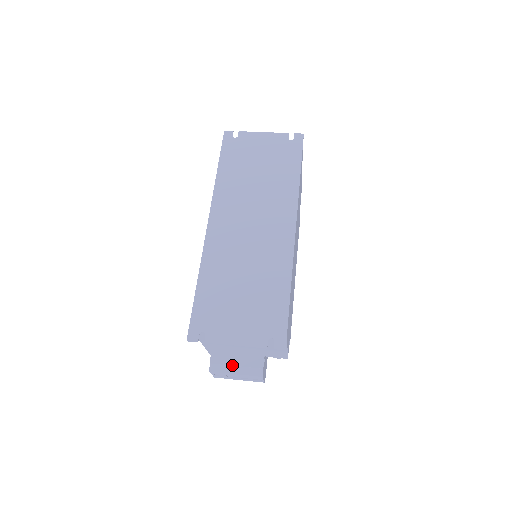
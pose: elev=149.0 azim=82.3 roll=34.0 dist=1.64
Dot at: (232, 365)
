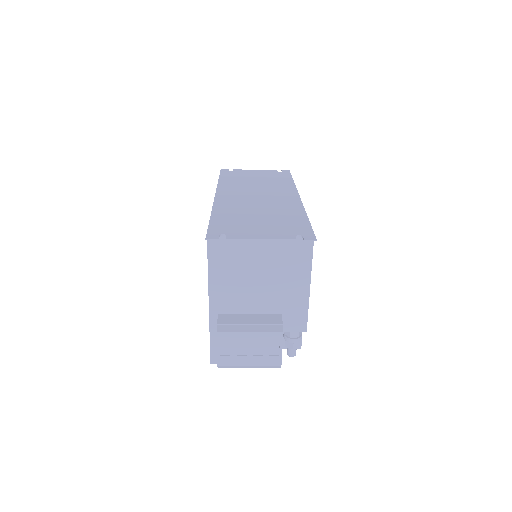
Dot at: (245, 323)
